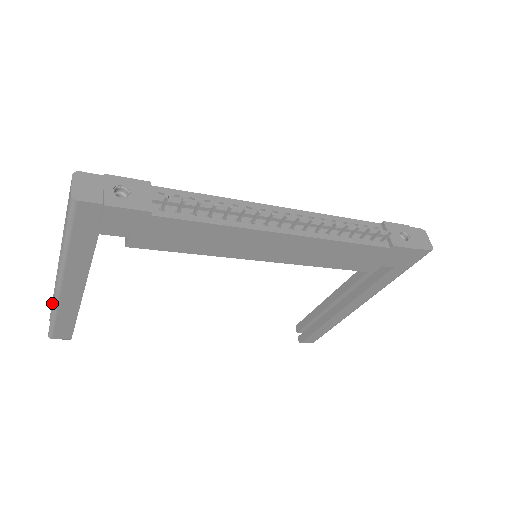
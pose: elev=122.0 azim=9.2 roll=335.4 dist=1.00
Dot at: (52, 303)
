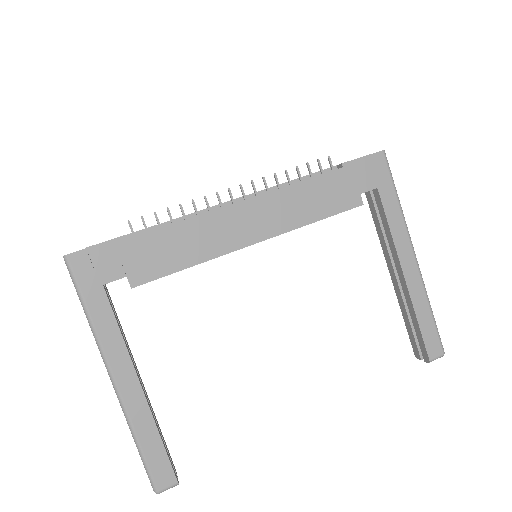
Dot at: occluded
